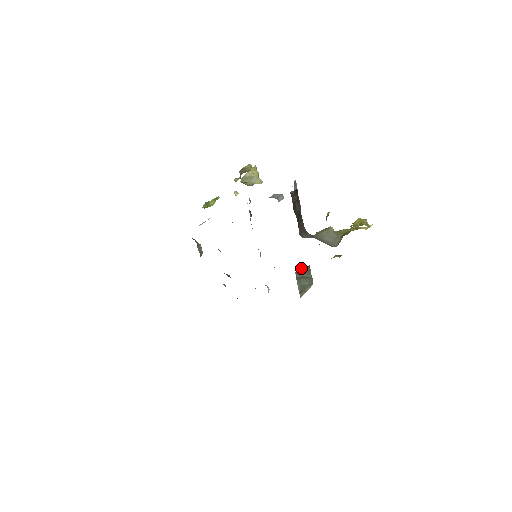
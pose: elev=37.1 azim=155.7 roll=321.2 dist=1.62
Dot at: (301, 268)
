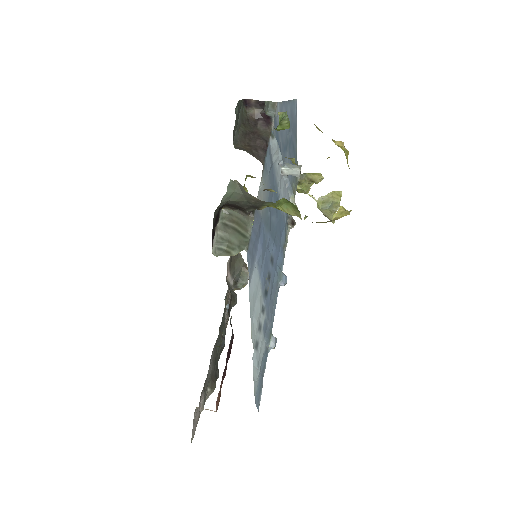
Dot at: (237, 214)
